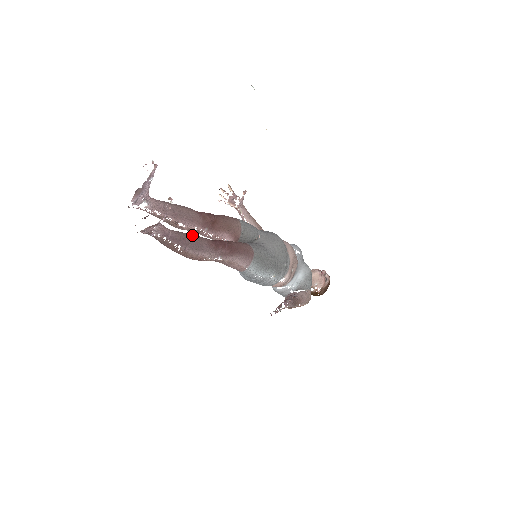
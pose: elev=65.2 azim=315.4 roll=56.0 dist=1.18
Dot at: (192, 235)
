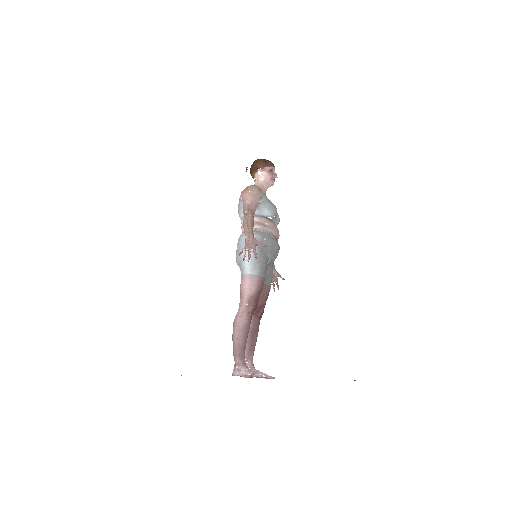
Dot at: (254, 336)
